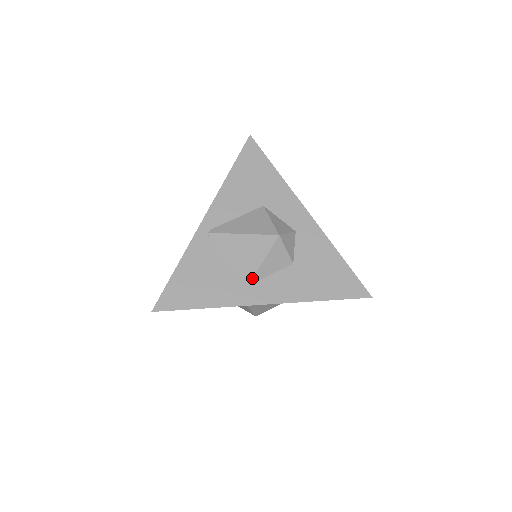
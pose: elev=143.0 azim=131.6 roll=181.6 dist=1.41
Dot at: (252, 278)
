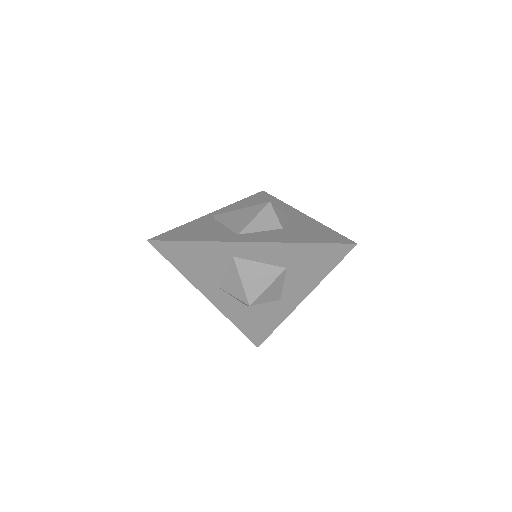
Dot at: (243, 229)
